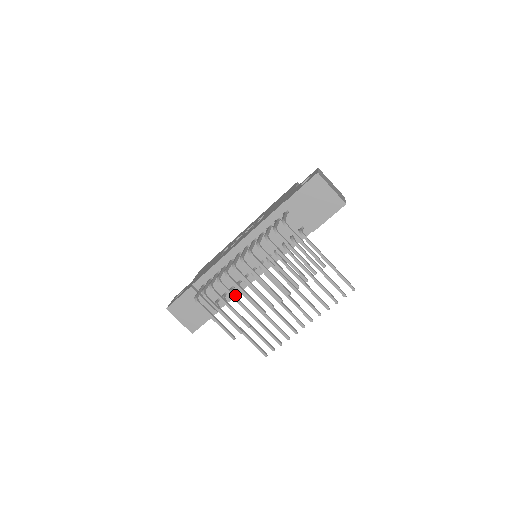
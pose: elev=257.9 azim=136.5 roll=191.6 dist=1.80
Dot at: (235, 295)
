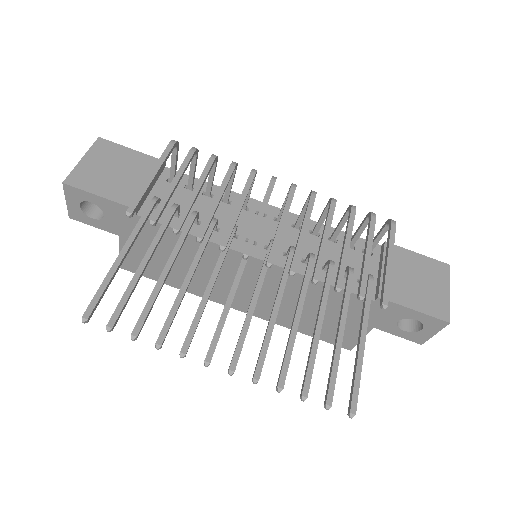
Dot at: occluded
